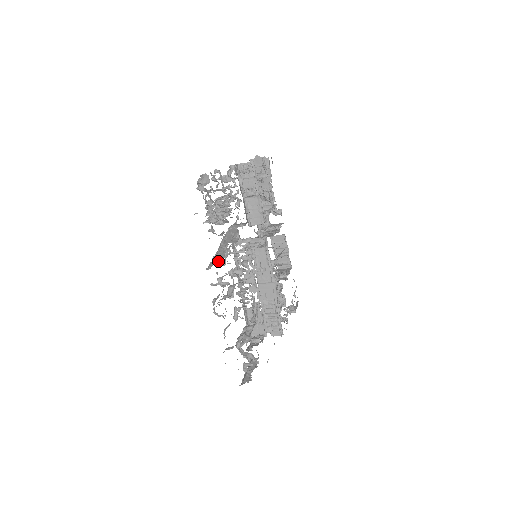
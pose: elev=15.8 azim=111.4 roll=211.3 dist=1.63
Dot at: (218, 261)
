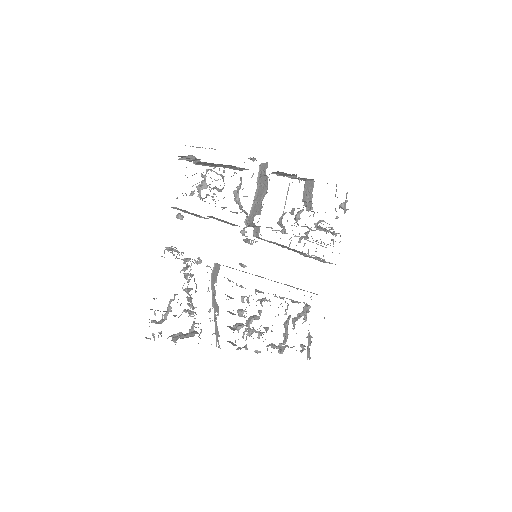
Dot at: (217, 339)
